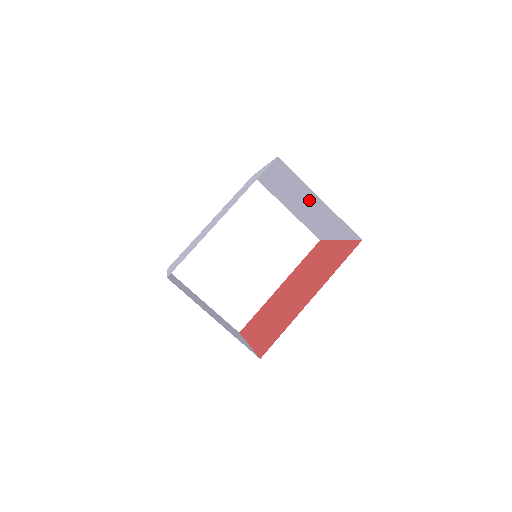
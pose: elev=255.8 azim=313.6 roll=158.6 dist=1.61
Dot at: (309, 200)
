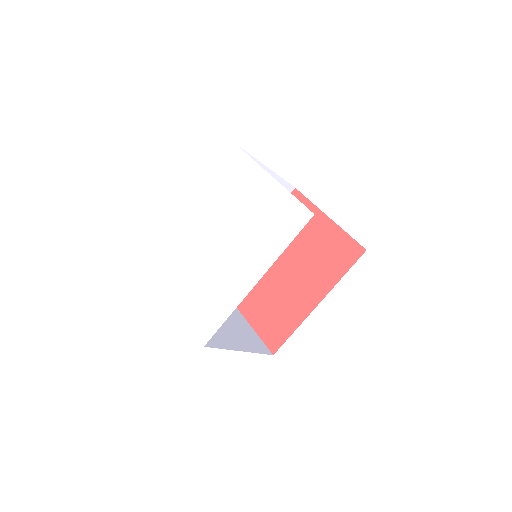
Dot at: occluded
